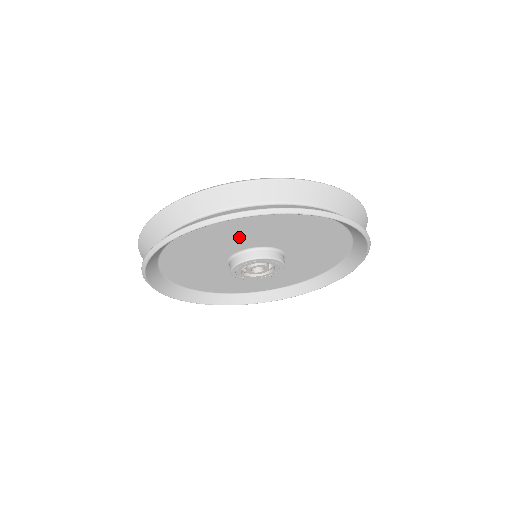
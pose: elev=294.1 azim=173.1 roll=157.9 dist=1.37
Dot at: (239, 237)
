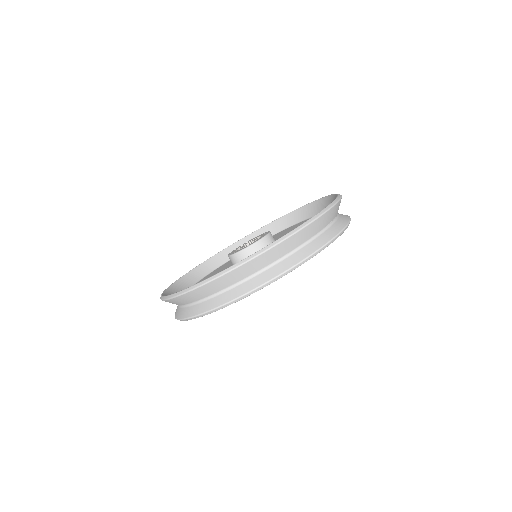
Dot at: occluded
